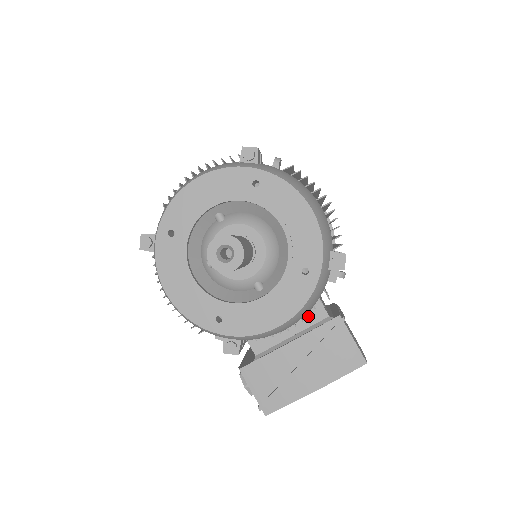
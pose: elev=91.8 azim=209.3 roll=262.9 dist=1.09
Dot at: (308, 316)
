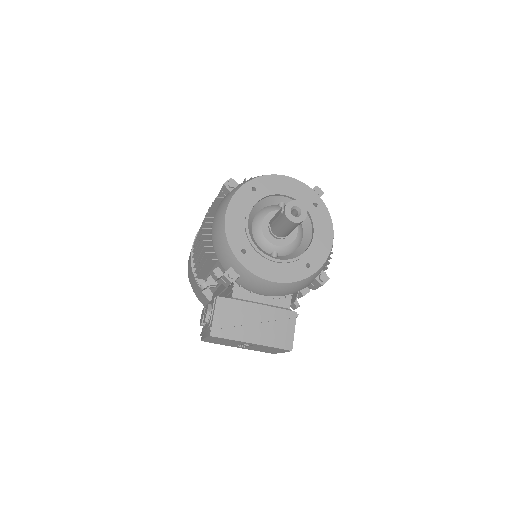
Dot at: (279, 299)
